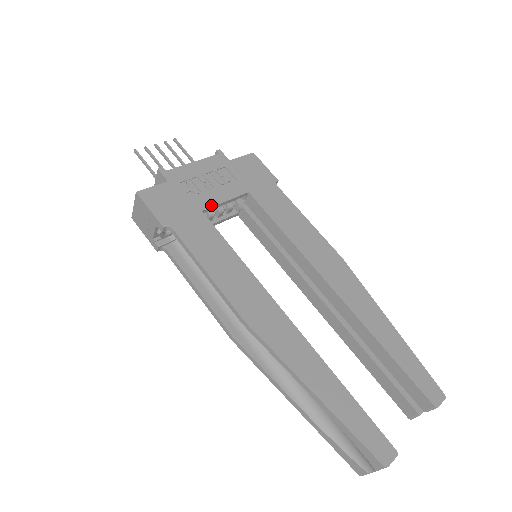
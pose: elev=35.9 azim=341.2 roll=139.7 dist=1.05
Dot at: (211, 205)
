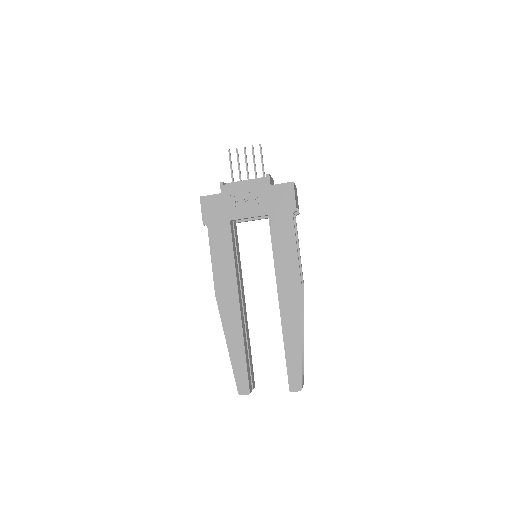
Dot at: (238, 218)
